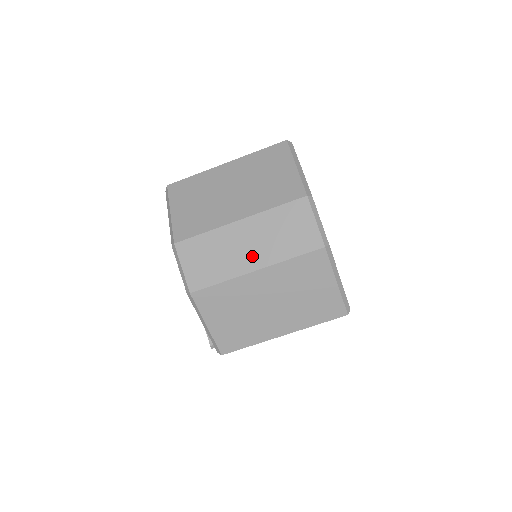
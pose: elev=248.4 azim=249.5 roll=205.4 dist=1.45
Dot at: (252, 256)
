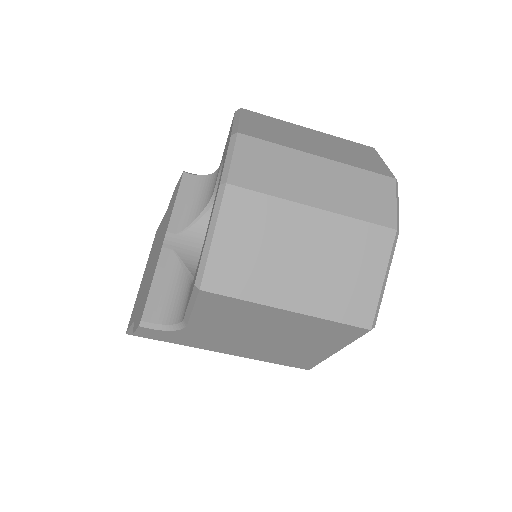
Dot at: (317, 192)
